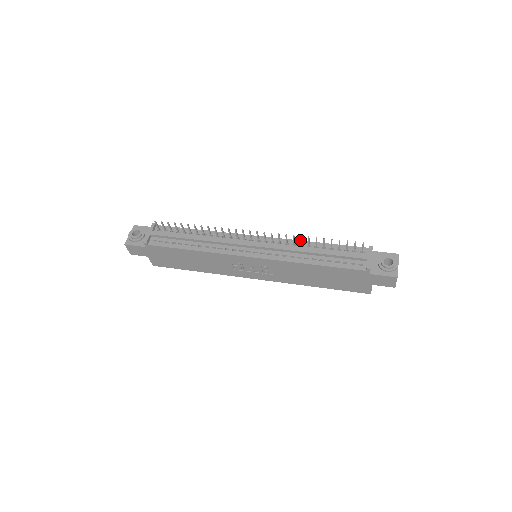
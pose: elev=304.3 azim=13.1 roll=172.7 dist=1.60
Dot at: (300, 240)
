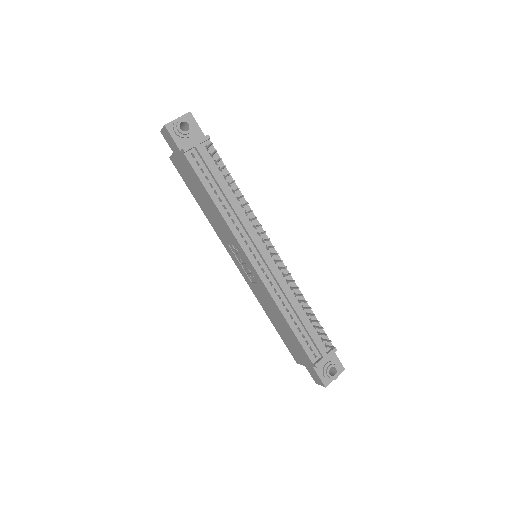
Dot at: occluded
